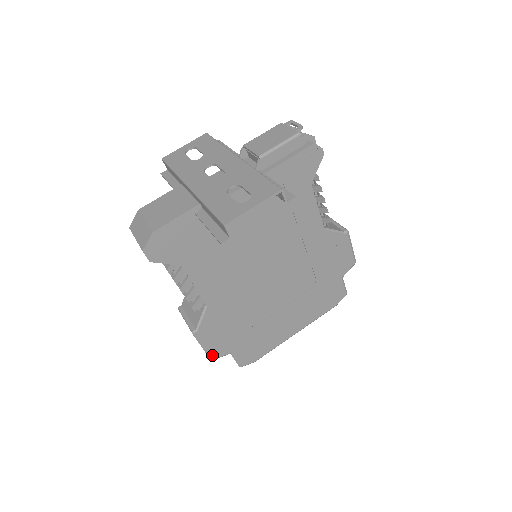
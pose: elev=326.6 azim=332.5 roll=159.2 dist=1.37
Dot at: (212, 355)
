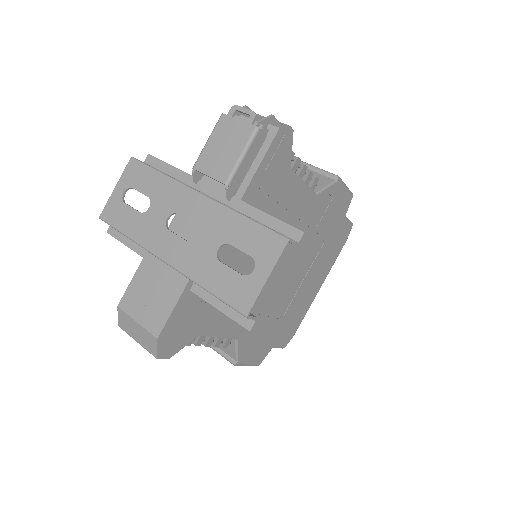
Dot at: (258, 362)
